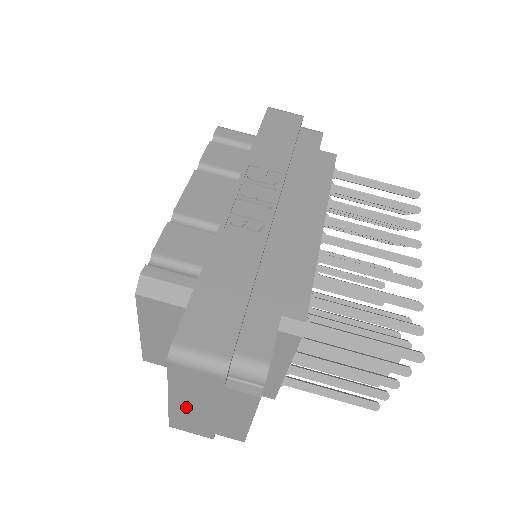
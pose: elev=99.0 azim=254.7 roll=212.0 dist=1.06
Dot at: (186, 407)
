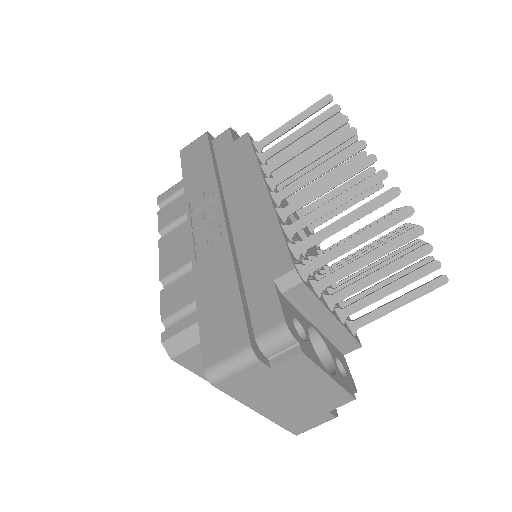
Dot at: (279, 409)
